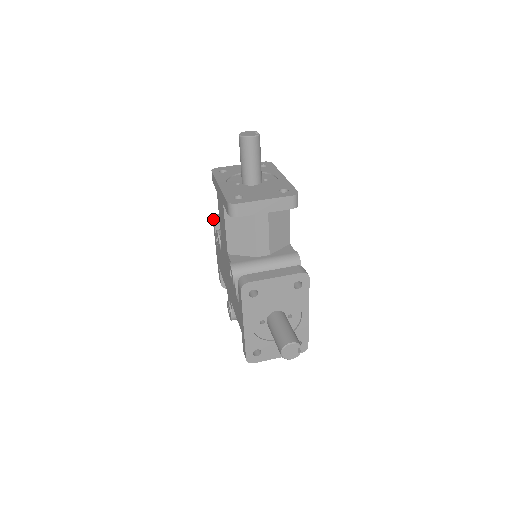
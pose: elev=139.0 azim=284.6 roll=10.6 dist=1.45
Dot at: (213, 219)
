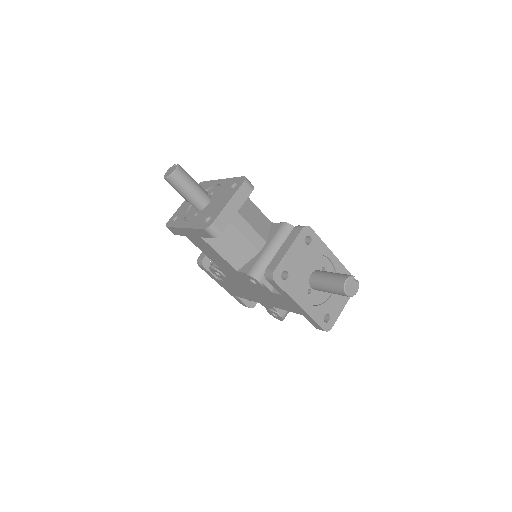
Dot at: (198, 265)
